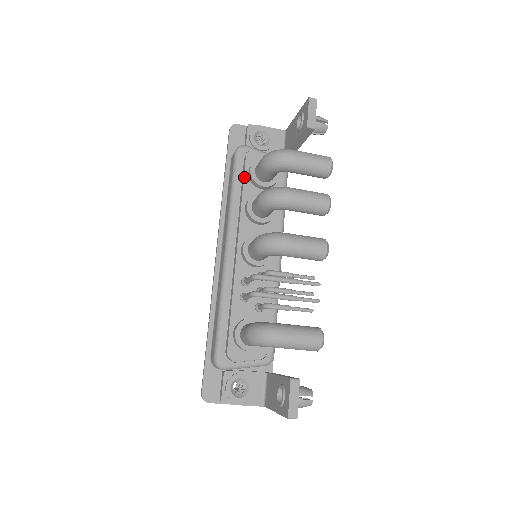
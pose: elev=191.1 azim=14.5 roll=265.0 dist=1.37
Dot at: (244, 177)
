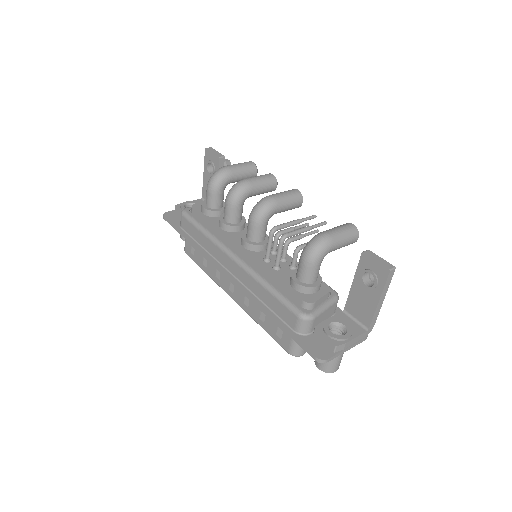
Dot at: (203, 216)
